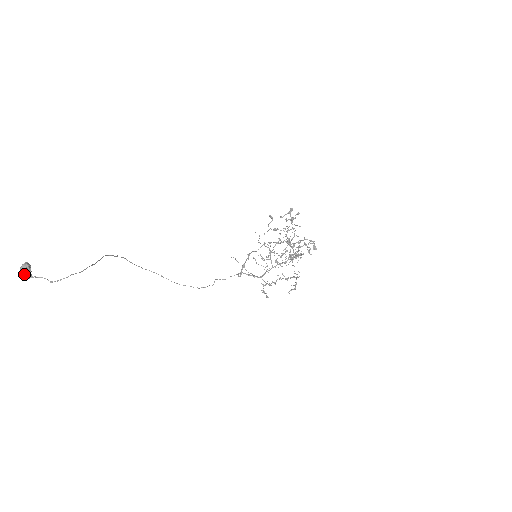
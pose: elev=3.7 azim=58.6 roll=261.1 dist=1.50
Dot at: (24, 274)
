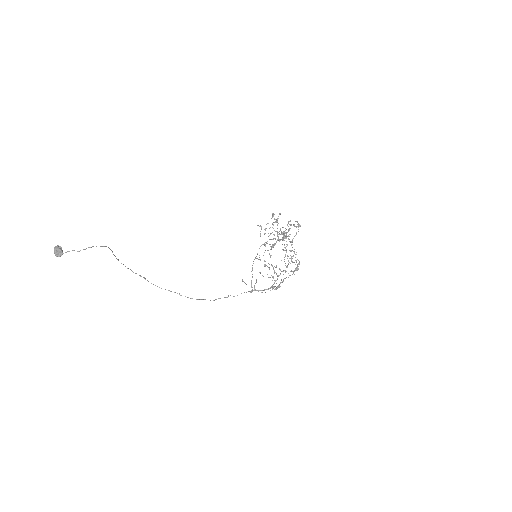
Dot at: (57, 252)
